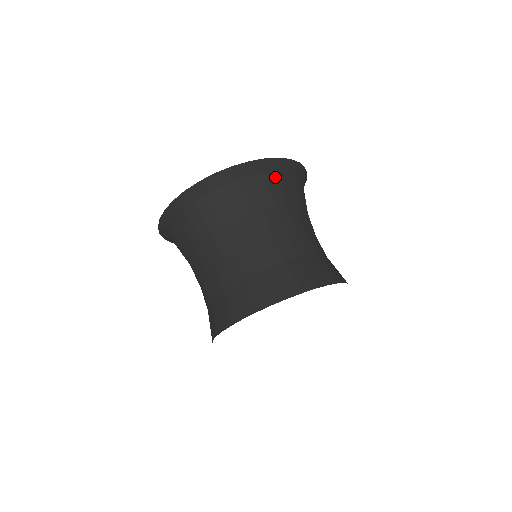
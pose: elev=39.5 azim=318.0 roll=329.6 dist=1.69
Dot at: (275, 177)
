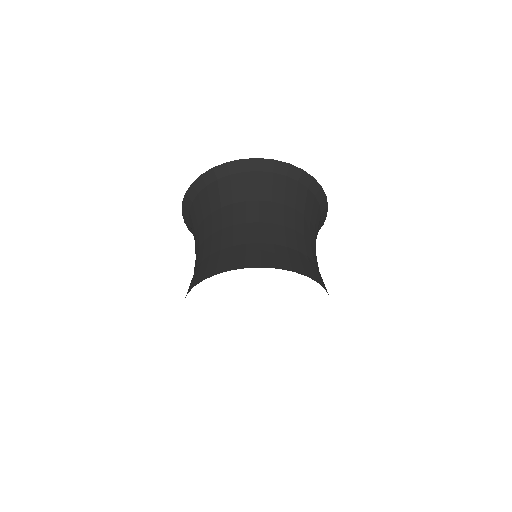
Dot at: (320, 213)
